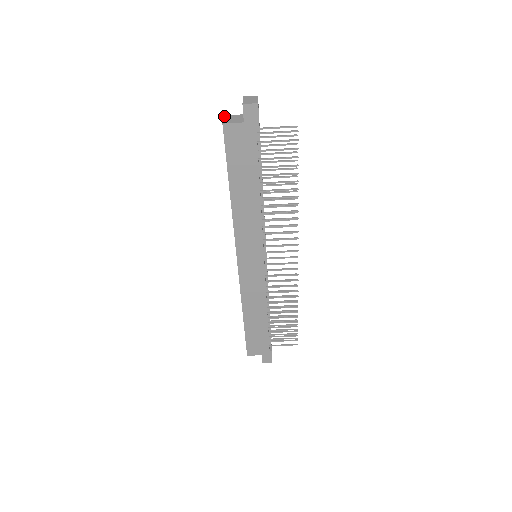
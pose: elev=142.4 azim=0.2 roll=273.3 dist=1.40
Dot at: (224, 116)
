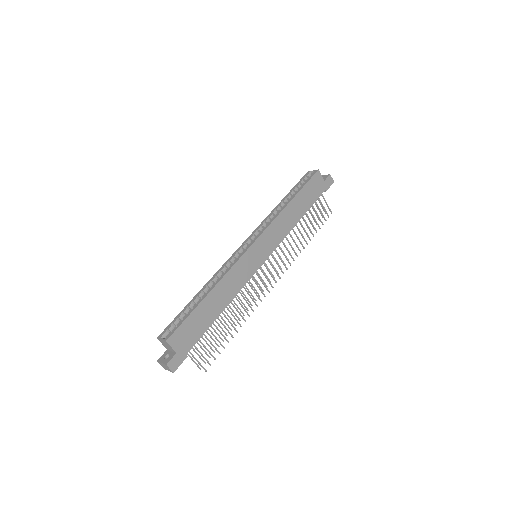
Dot at: (310, 171)
